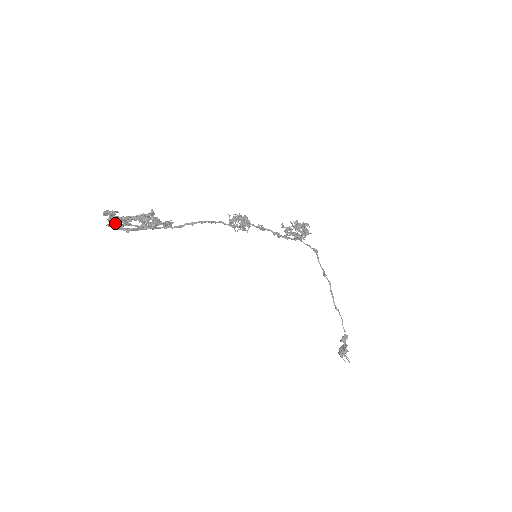
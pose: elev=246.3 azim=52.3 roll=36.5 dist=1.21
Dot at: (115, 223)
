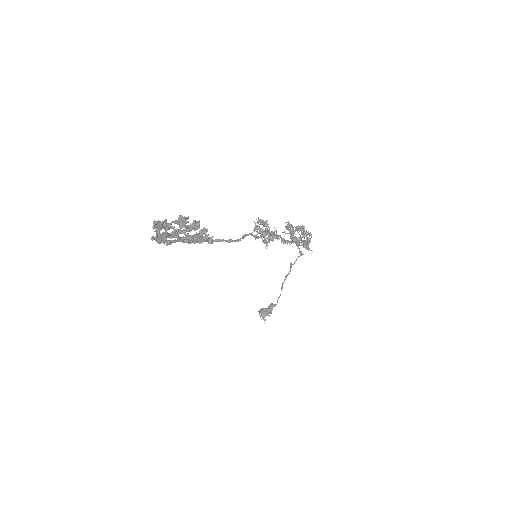
Dot at: (161, 238)
